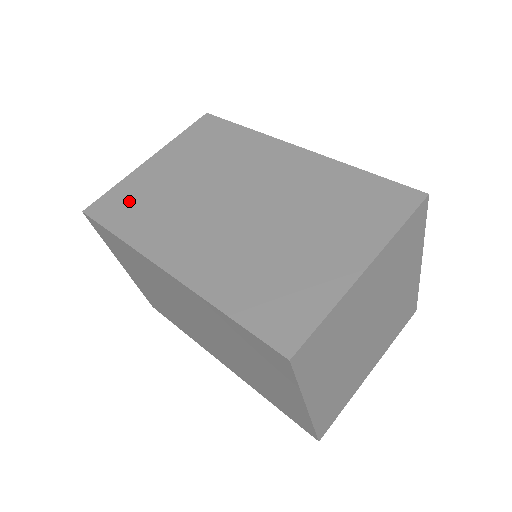
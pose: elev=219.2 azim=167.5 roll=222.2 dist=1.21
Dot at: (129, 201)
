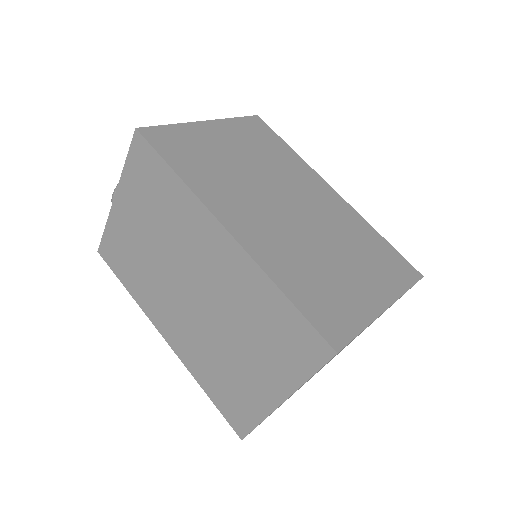
Dot at: (187, 147)
